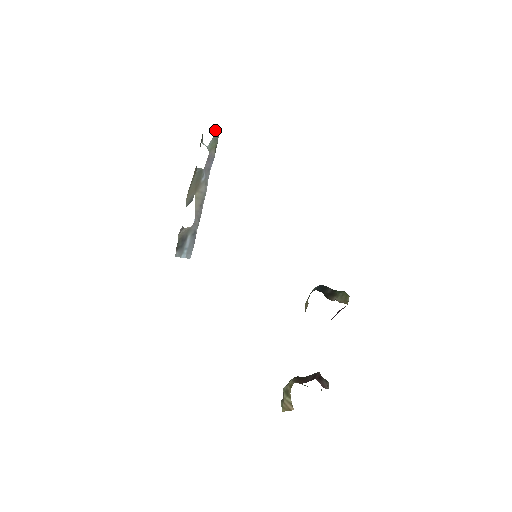
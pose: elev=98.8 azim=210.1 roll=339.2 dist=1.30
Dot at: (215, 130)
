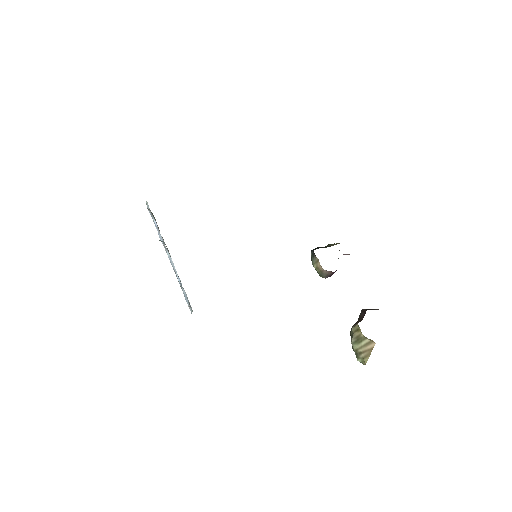
Dot at: (148, 205)
